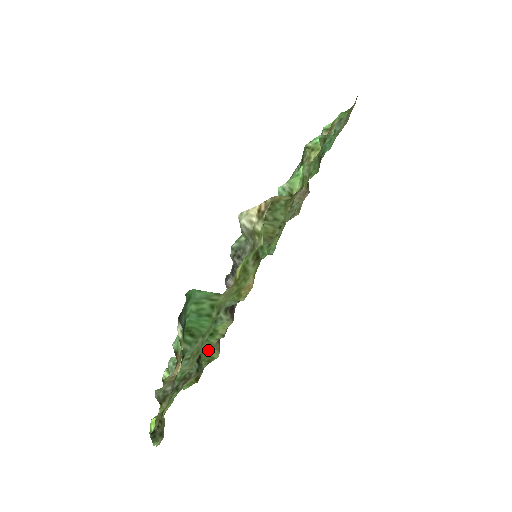
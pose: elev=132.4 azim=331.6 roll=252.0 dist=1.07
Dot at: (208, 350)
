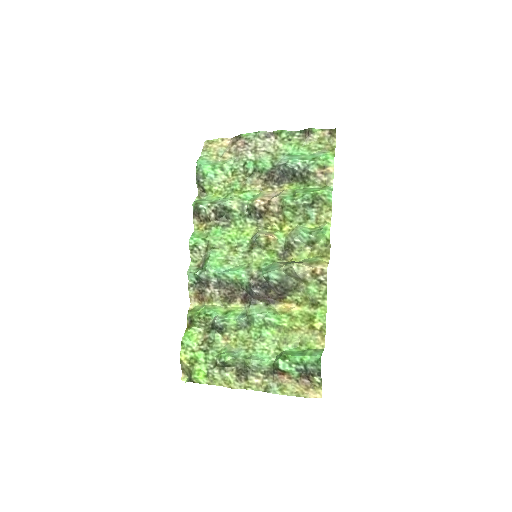
Dot at: (199, 309)
